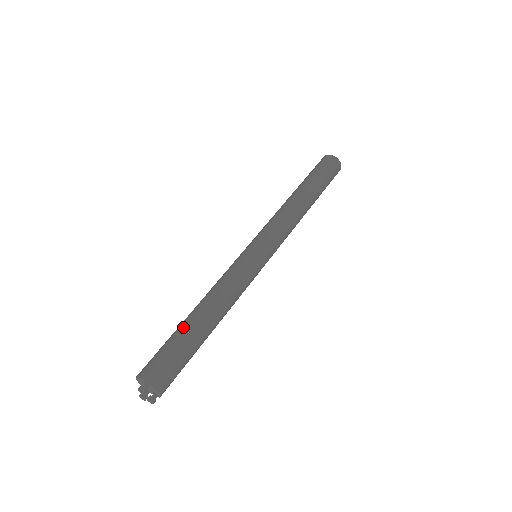
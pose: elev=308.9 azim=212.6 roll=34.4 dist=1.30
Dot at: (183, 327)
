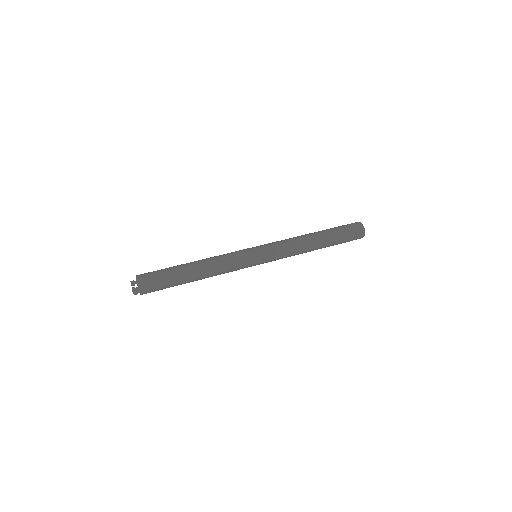
Dot at: (178, 266)
